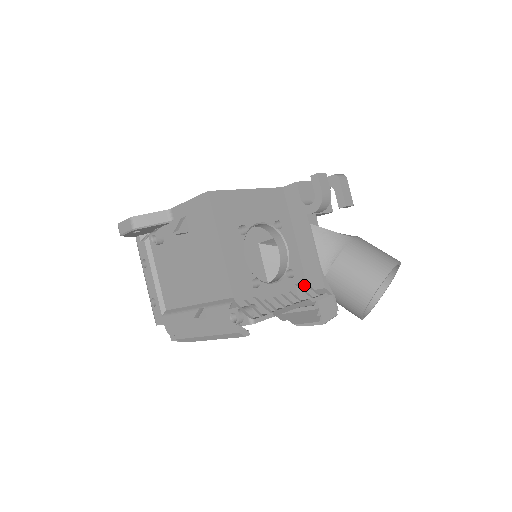
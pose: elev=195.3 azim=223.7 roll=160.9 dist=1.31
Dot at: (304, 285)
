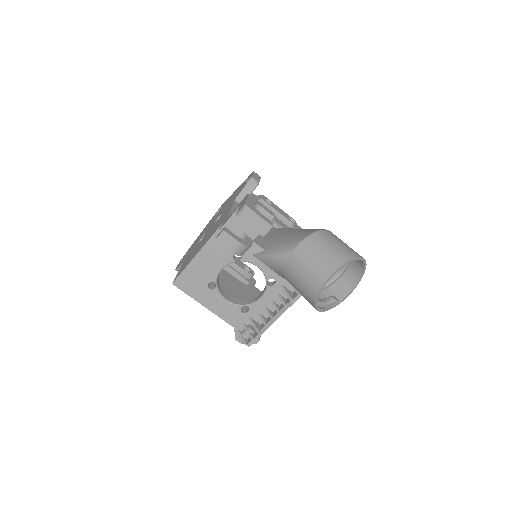
Dot at: occluded
